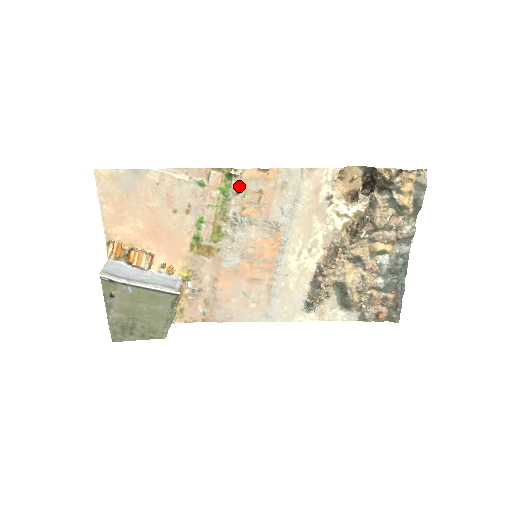
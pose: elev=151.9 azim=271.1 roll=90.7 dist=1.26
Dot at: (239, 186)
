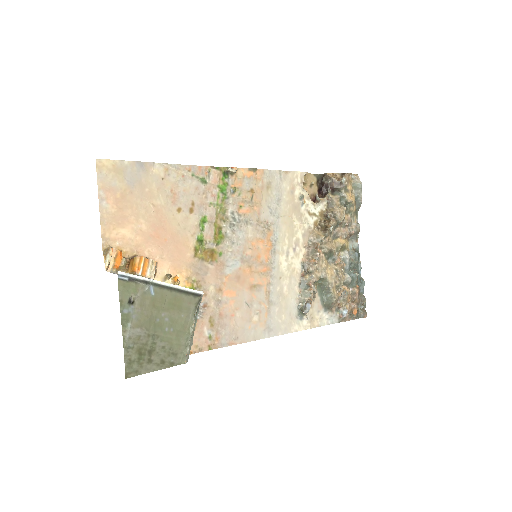
Dot at: (235, 184)
